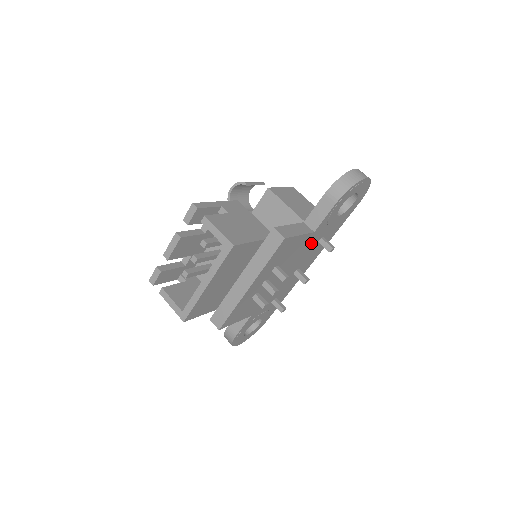
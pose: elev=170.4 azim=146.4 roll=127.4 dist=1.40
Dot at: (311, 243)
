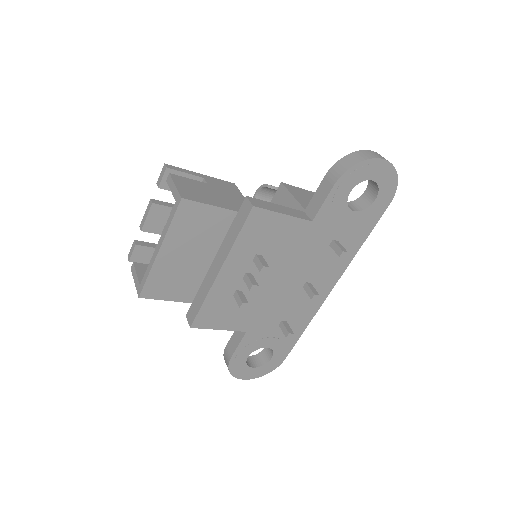
Dot at: (316, 242)
